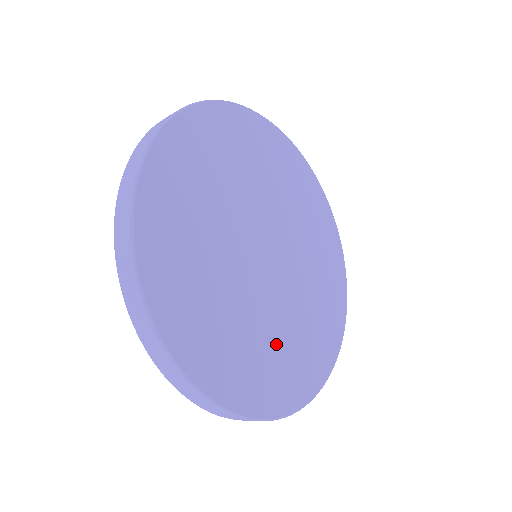
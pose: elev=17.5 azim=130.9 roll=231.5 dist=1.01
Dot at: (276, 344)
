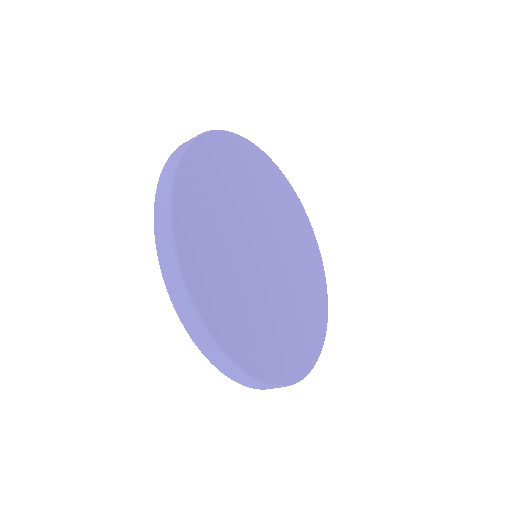
Dot at: (262, 320)
